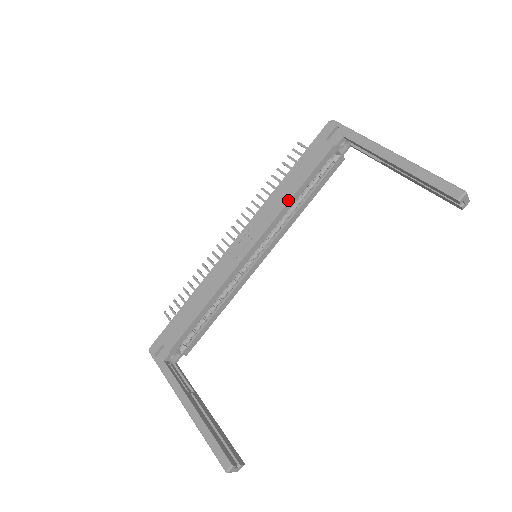
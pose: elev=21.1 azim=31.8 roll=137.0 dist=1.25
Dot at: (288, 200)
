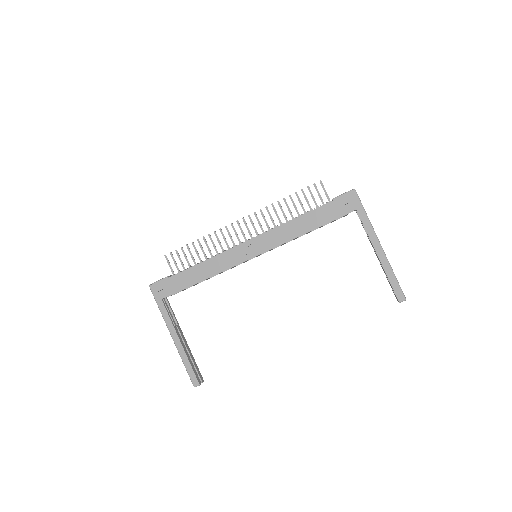
Dot at: (298, 236)
